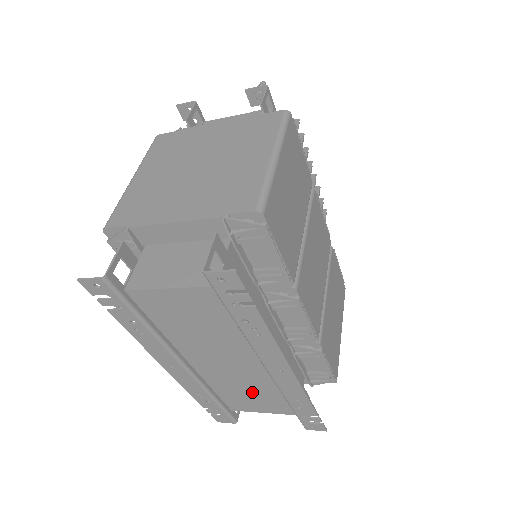
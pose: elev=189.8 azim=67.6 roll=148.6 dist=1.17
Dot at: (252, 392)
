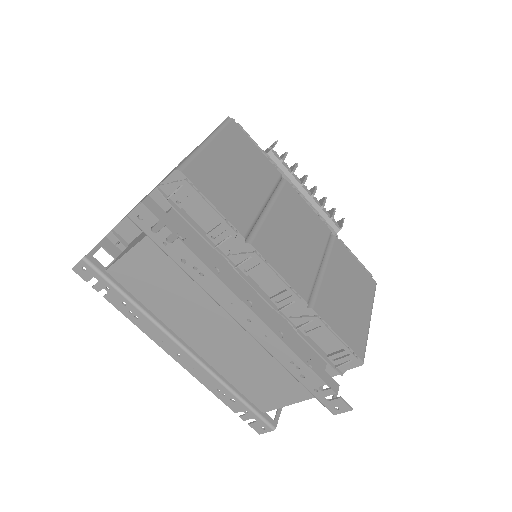
Dot at: (259, 373)
